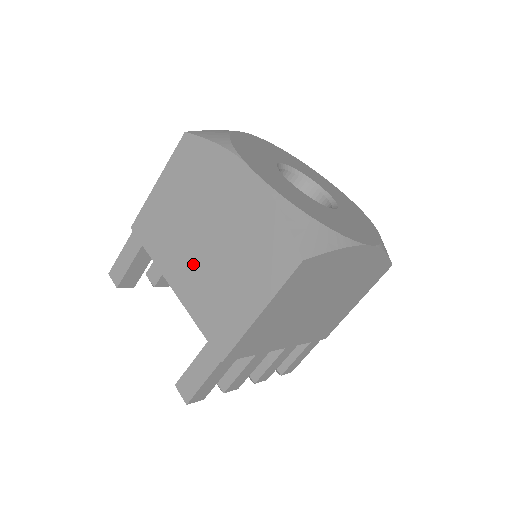
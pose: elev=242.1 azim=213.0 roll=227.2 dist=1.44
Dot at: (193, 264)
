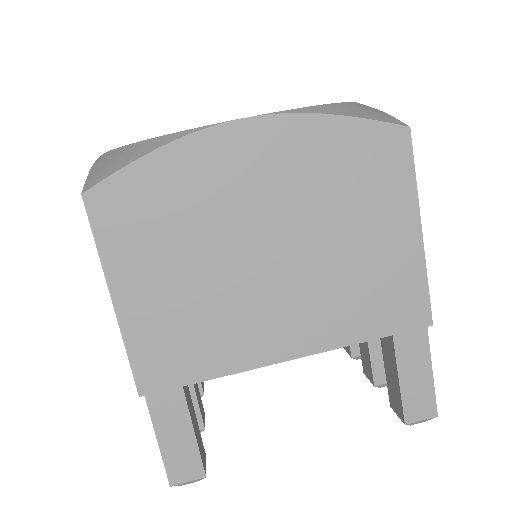
Dot at: (288, 301)
